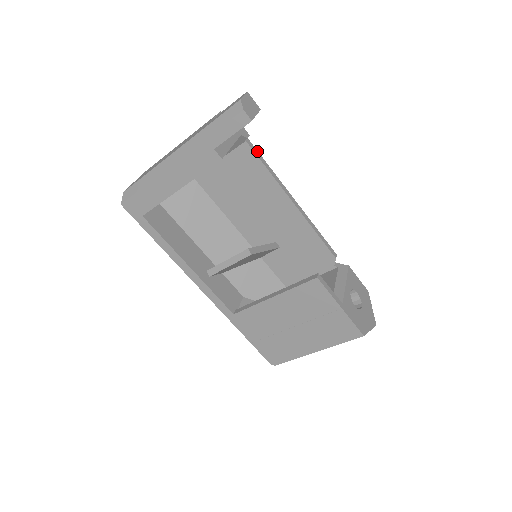
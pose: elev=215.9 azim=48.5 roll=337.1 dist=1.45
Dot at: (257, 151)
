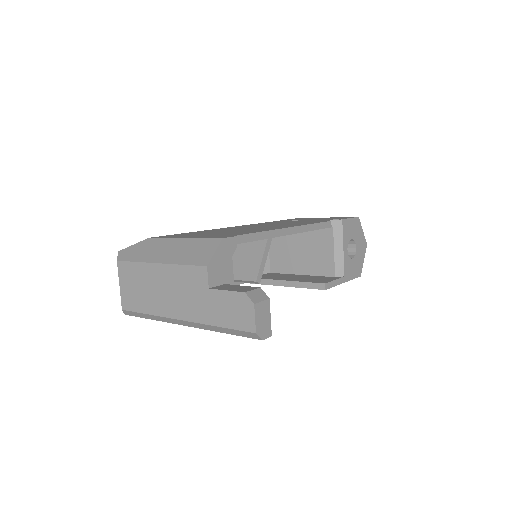
Dot at: (246, 235)
